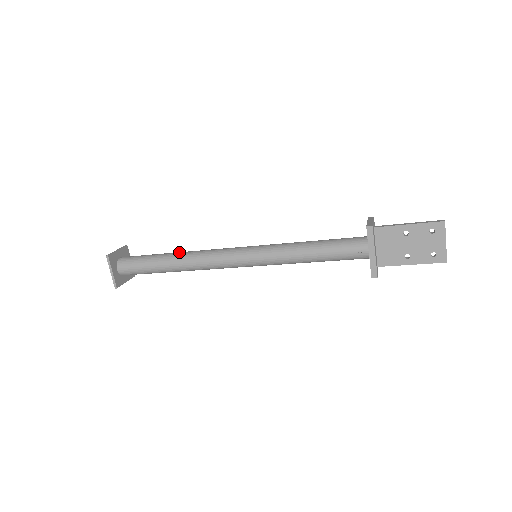
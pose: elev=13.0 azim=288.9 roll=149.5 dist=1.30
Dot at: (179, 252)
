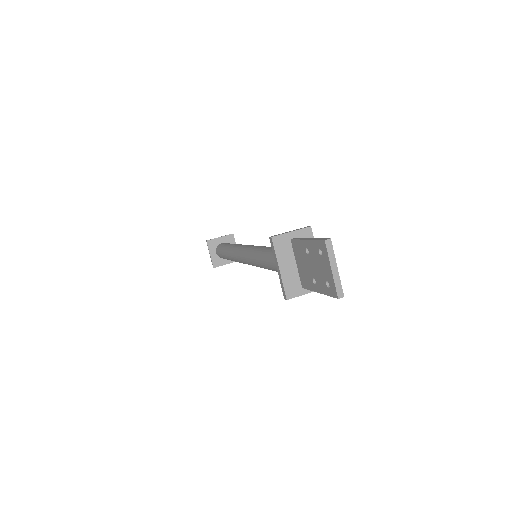
Dot at: (234, 244)
